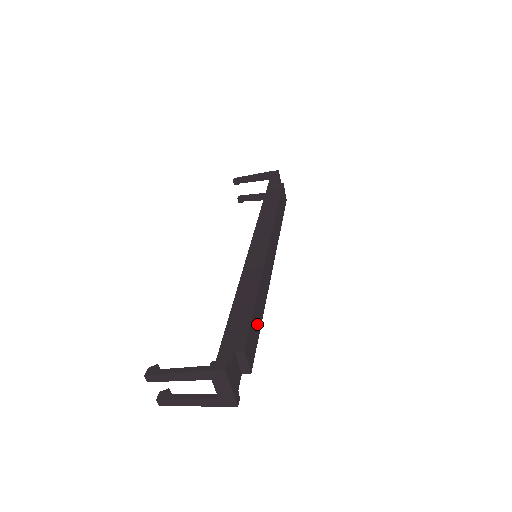
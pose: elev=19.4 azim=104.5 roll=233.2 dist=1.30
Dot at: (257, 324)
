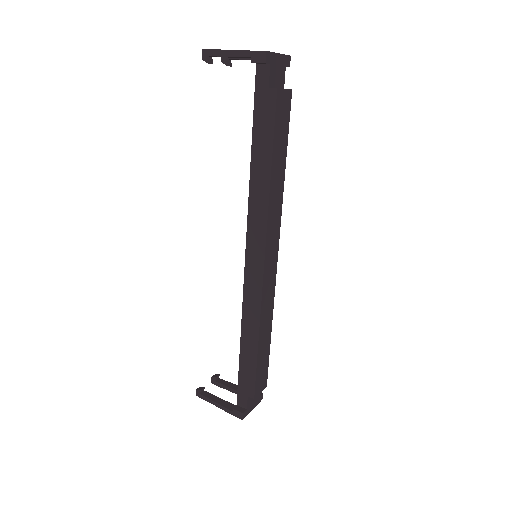
Dot at: (265, 353)
